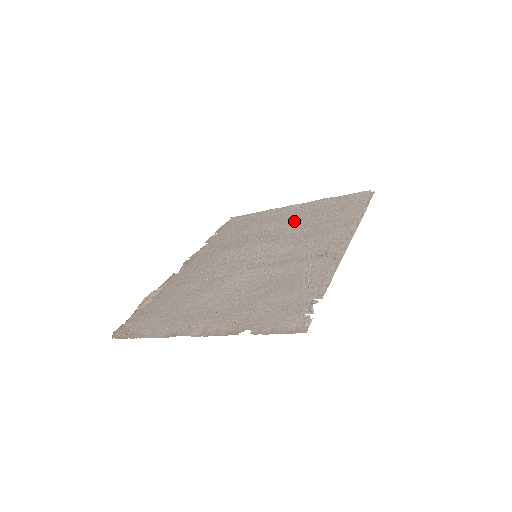
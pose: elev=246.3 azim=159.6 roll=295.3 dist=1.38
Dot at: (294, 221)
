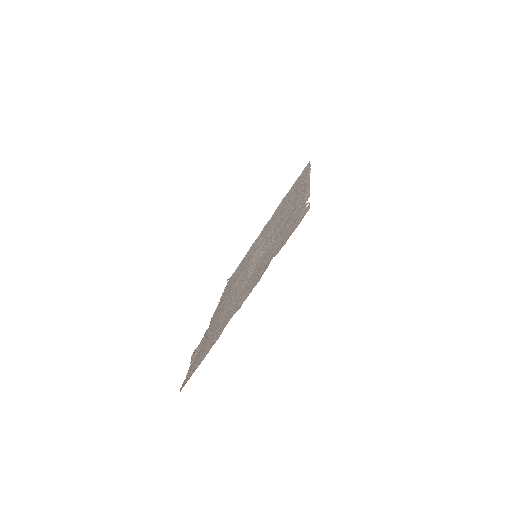
Dot at: (270, 224)
